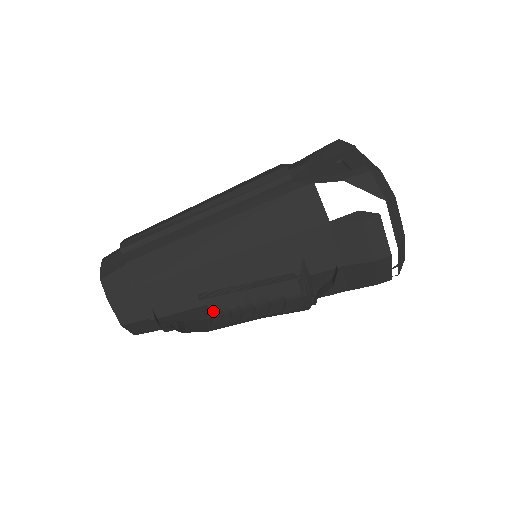
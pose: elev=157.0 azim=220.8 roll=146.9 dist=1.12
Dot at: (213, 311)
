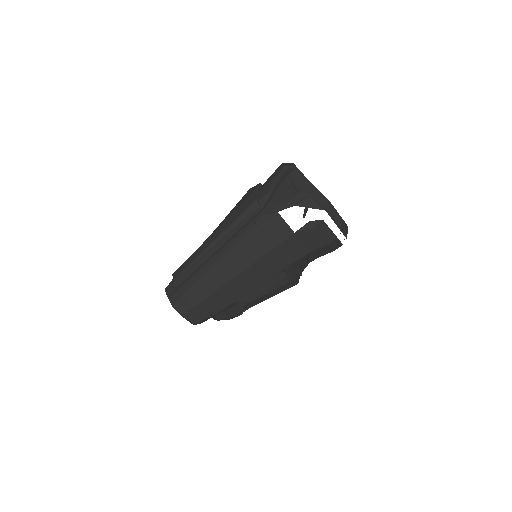
Dot at: (244, 304)
